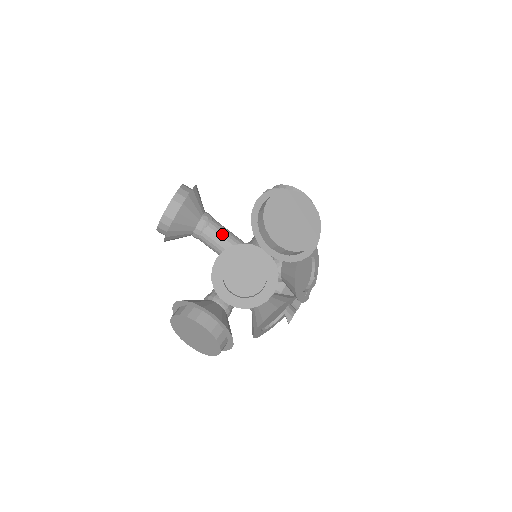
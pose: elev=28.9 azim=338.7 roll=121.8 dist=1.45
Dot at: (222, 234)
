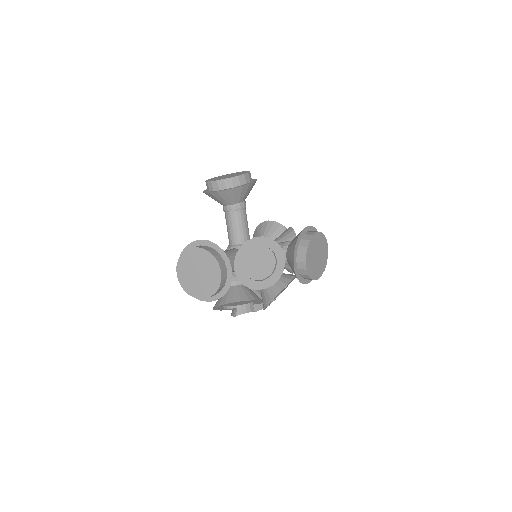
Dot at: (246, 223)
